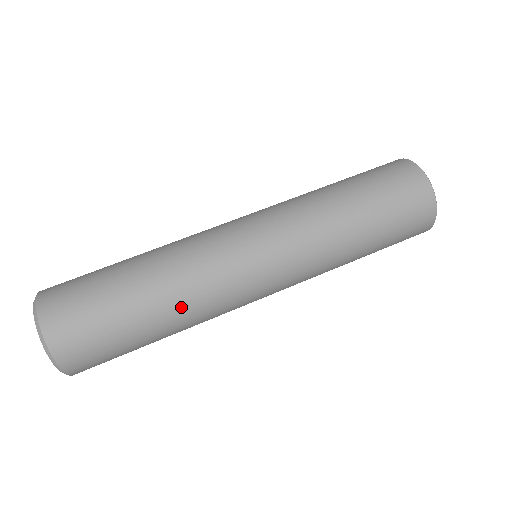
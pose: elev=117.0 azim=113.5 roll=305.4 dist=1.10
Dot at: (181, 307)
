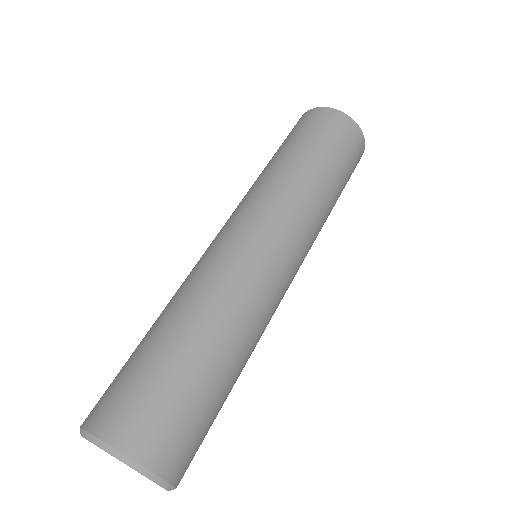
Dot at: (236, 331)
